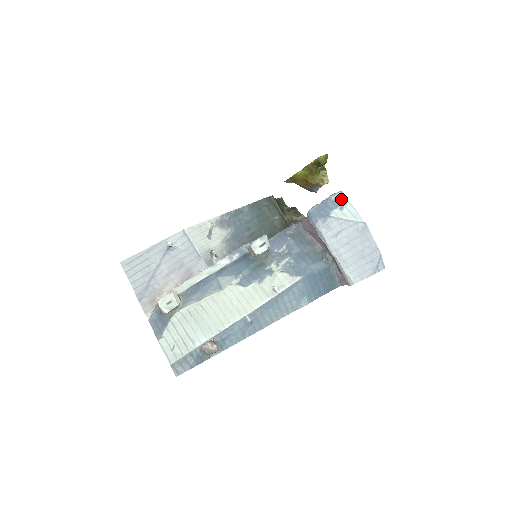
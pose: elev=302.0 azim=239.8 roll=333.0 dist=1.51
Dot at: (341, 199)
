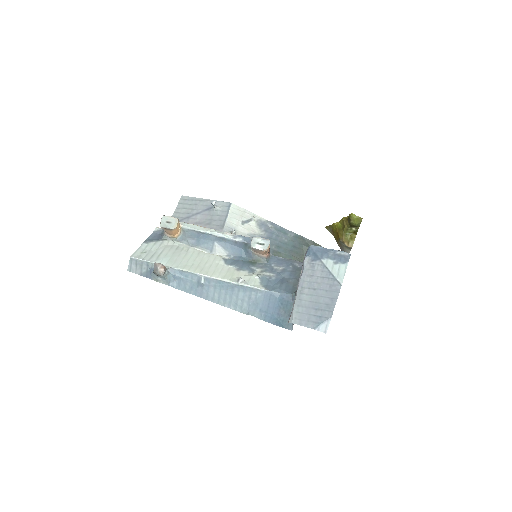
Dot at: (343, 258)
